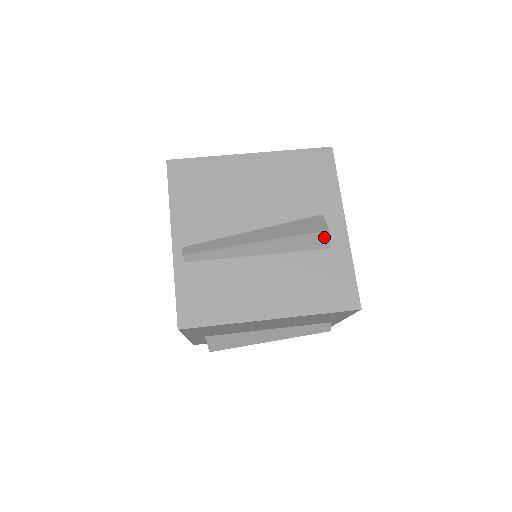
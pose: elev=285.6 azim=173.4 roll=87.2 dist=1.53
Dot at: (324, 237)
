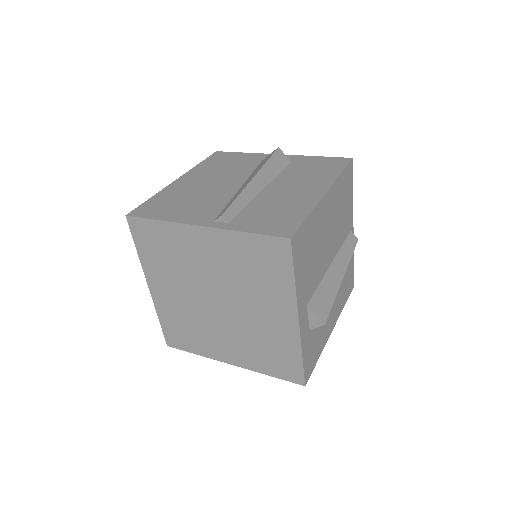
Dot at: (281, 154)
